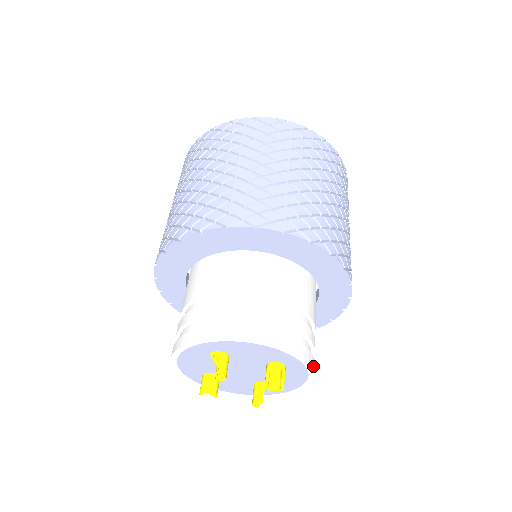
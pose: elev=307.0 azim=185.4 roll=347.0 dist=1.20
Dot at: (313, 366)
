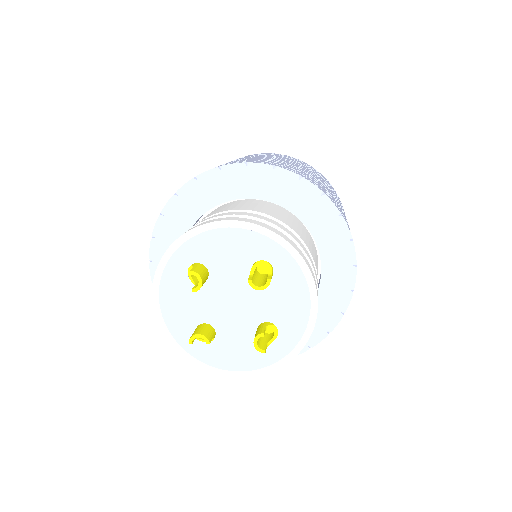
Dot at: (303, 258)
